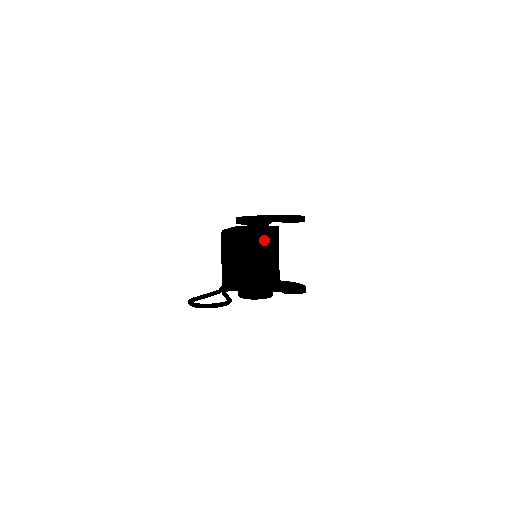
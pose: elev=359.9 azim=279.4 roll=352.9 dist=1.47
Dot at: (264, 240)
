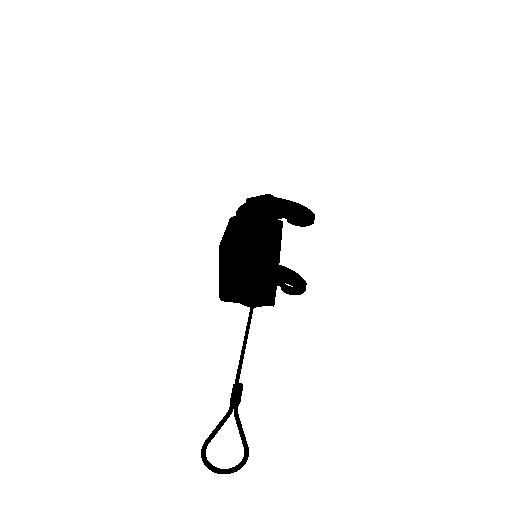
Dot at: (269, 259)
